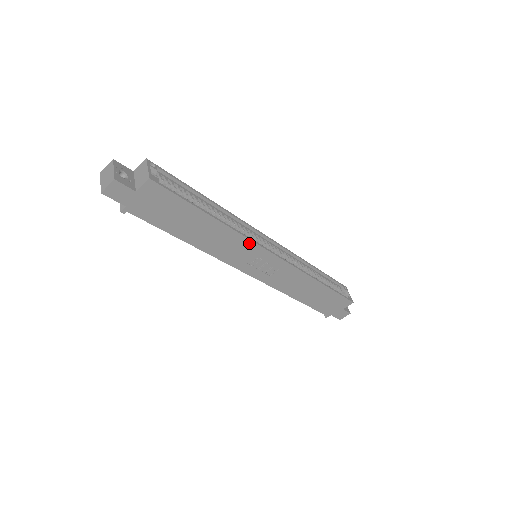
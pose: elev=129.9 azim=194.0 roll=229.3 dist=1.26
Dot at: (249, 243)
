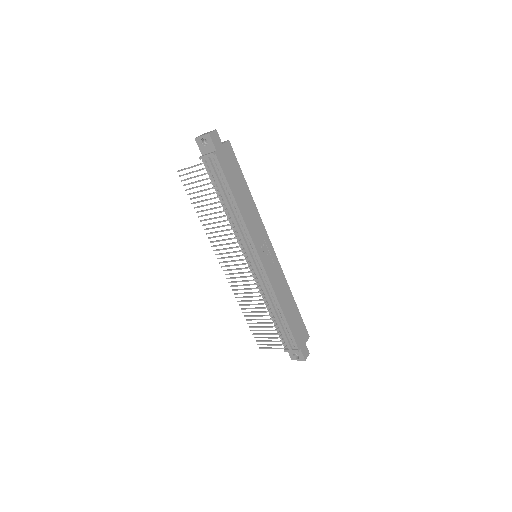
Dot at: (262, 224)
